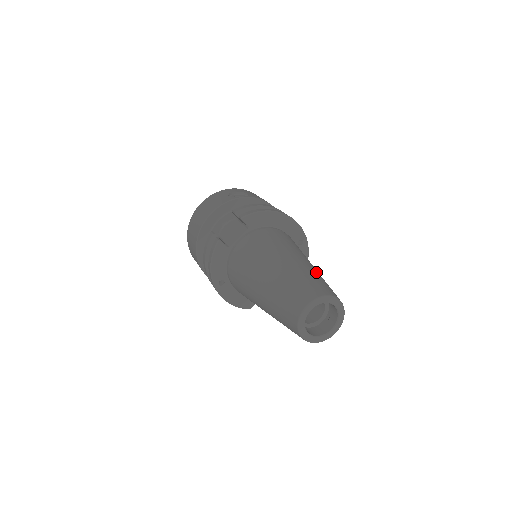
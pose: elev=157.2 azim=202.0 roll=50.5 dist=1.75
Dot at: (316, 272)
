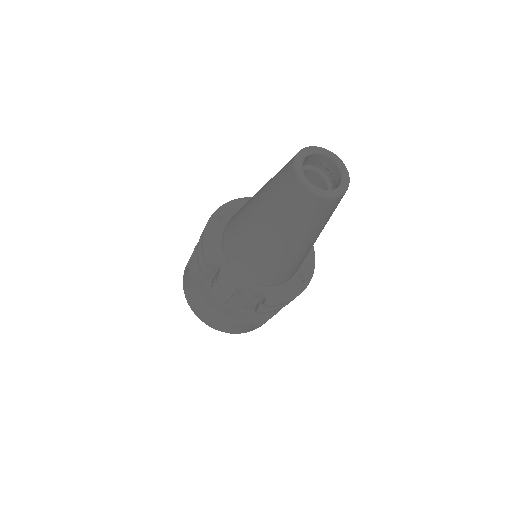
Dot at: occluded
